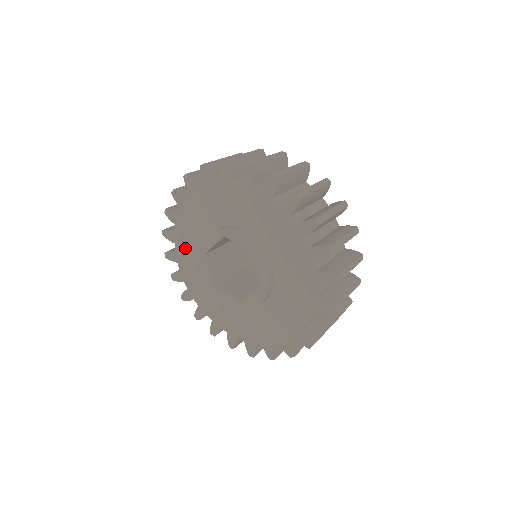
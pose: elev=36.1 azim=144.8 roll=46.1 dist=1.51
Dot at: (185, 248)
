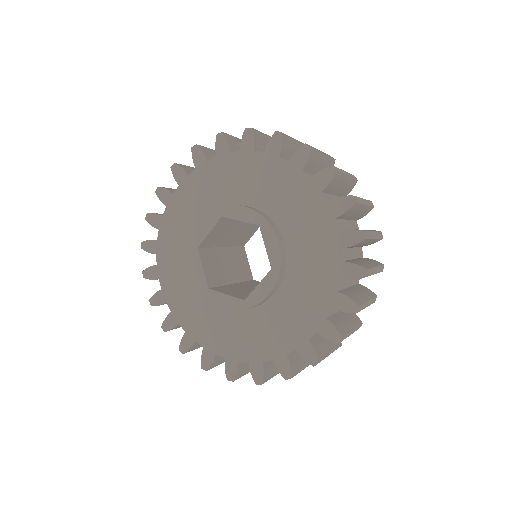
Dot at: (170, 256)
